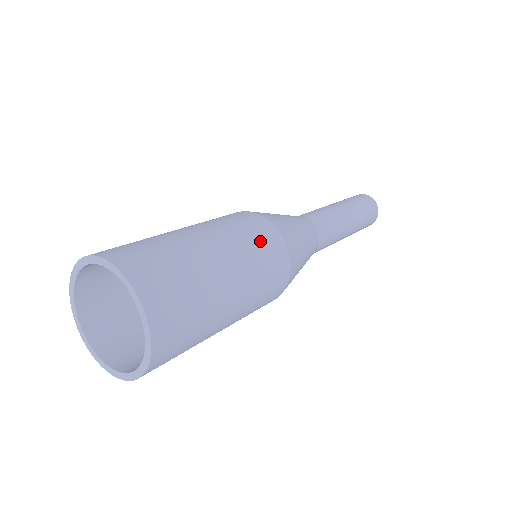
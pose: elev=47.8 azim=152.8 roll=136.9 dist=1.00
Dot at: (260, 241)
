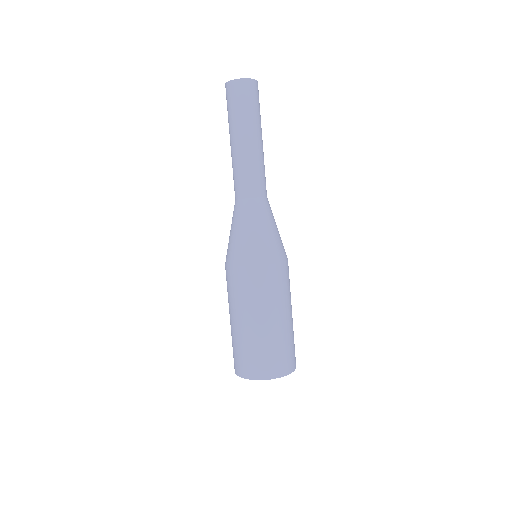
Dot at: (252, 288)
